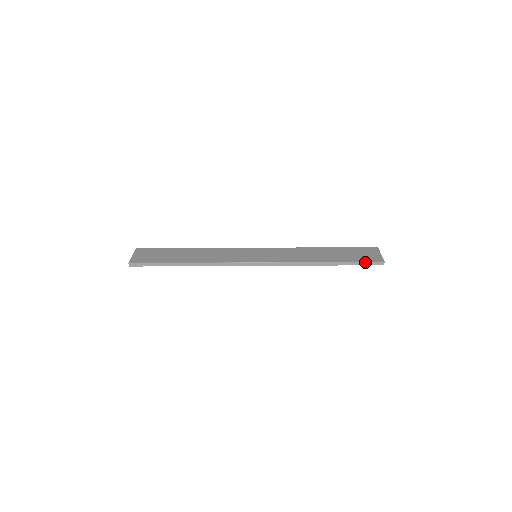
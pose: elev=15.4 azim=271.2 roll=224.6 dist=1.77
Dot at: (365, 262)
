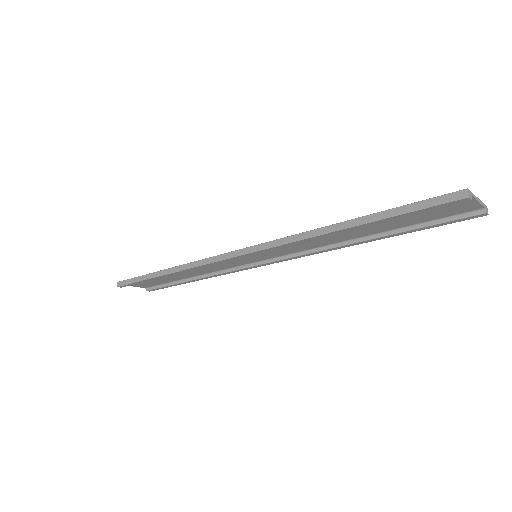
Dot at: (421, 201)
